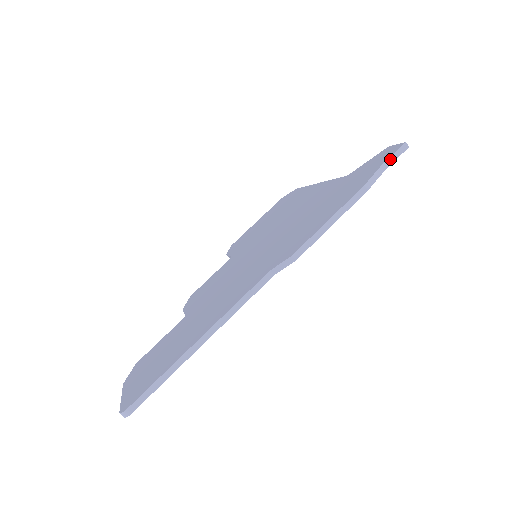
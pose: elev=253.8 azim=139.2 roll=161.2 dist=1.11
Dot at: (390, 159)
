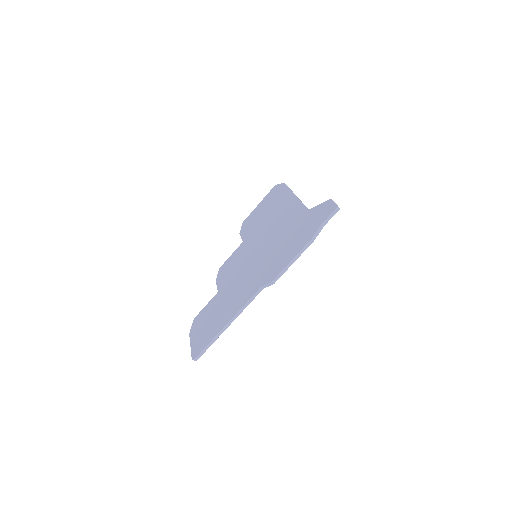
Dot at: (328, 218)
